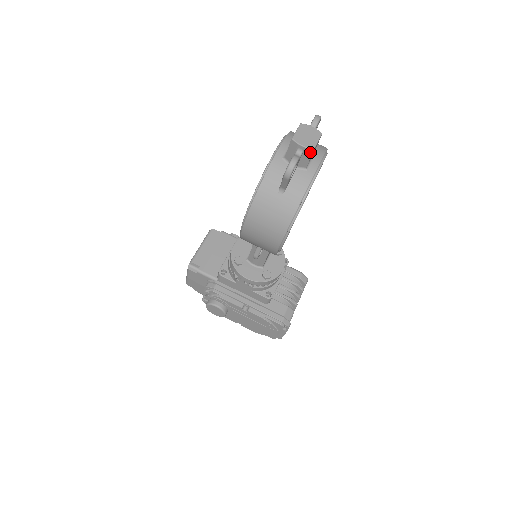
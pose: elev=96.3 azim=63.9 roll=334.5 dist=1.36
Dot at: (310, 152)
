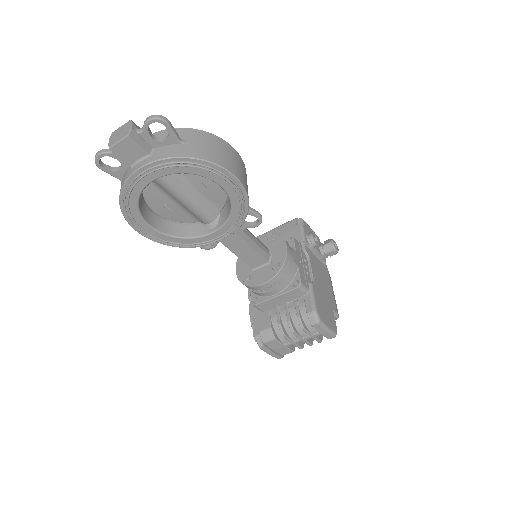
Dot at: (113, 150)
